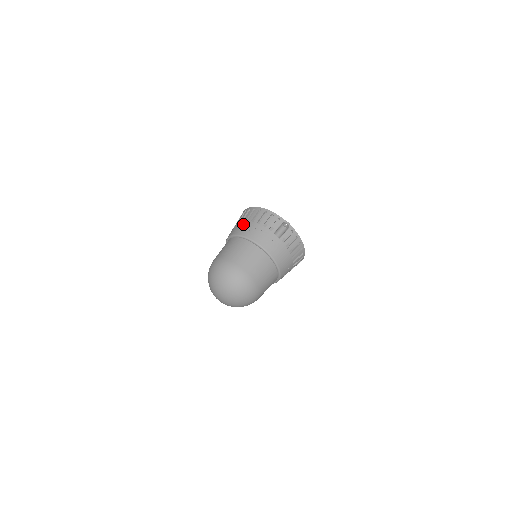
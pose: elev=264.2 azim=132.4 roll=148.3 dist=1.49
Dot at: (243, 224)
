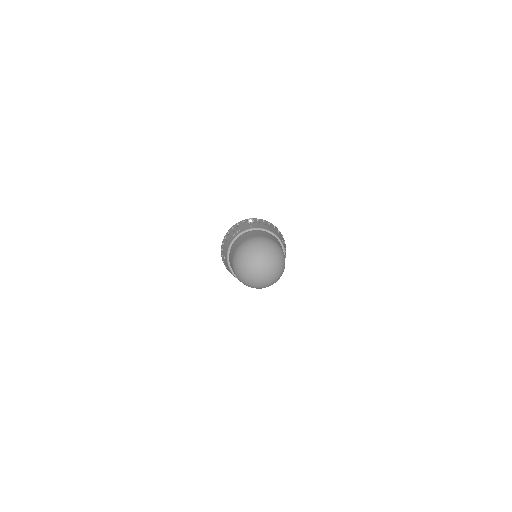
Dot at: (227, 242)
